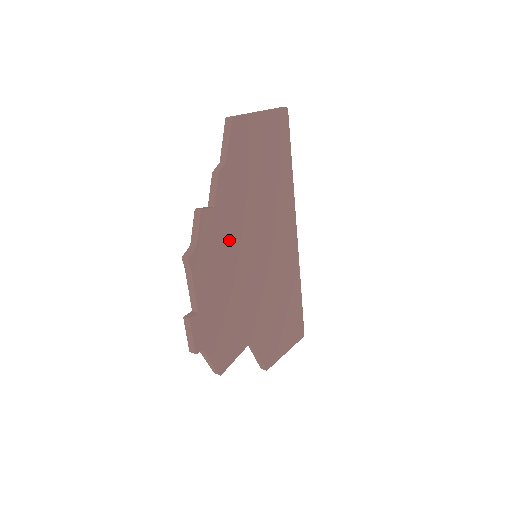
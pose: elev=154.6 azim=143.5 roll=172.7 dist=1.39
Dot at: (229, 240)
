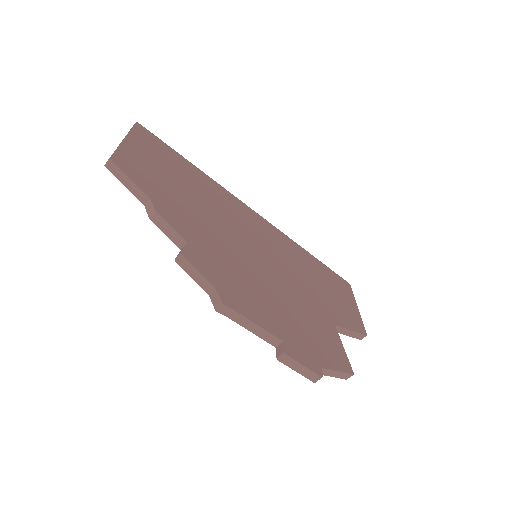
Dot at: (228, 260)
